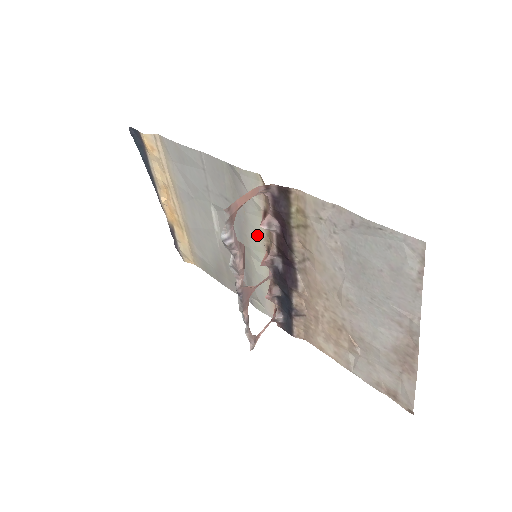
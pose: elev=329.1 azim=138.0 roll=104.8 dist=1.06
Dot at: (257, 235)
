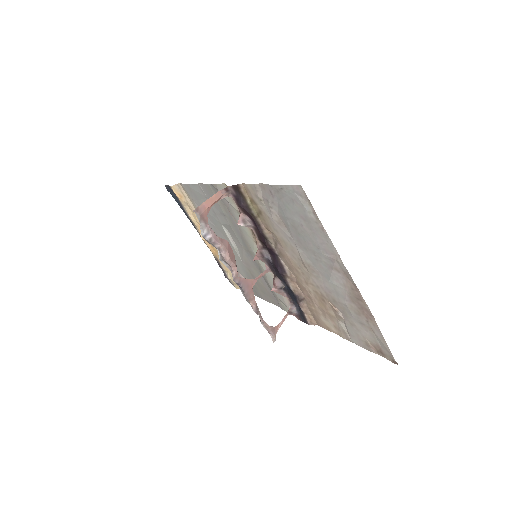
Dot at: (249, 237)
